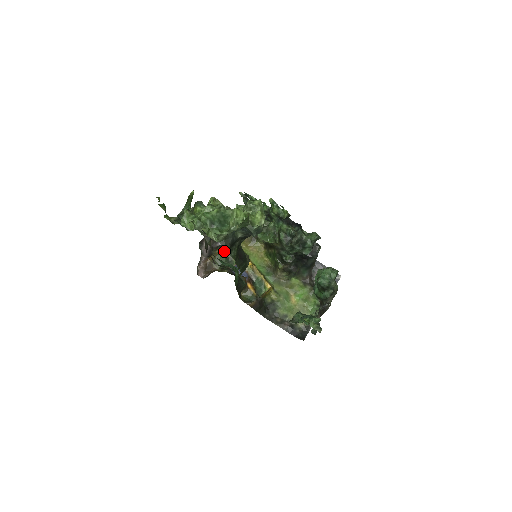
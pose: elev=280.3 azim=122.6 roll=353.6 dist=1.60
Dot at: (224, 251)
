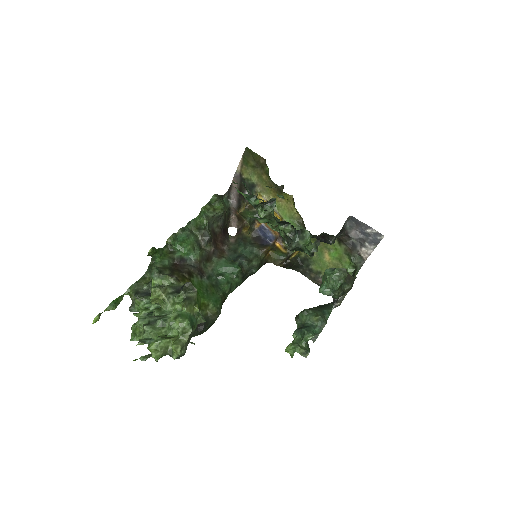
Dot at: (248, 209)
